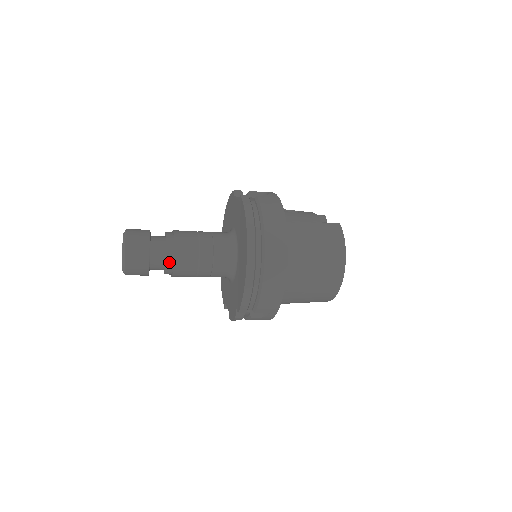
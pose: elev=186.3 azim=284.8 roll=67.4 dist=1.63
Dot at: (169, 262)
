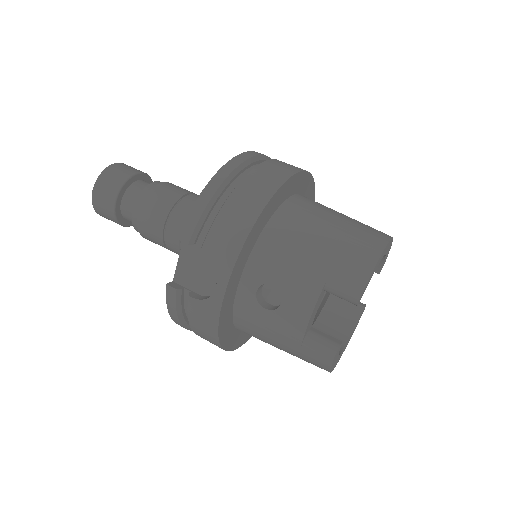
Dot at: occluded
